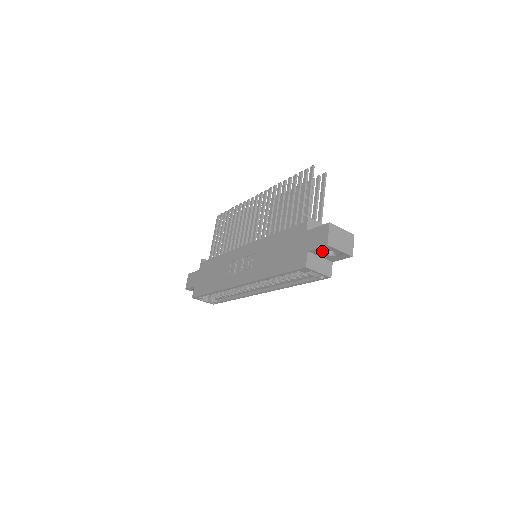
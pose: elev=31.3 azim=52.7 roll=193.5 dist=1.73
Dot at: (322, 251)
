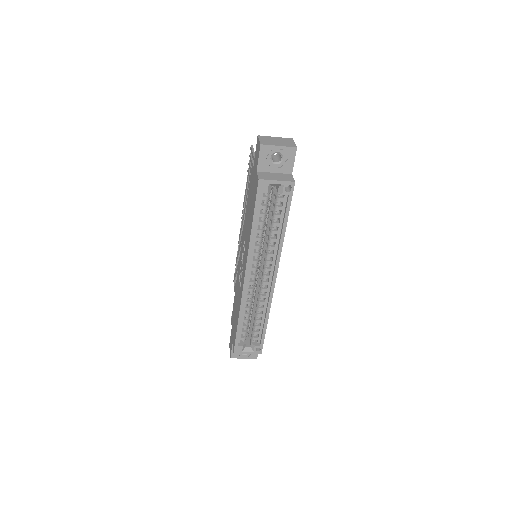
Dot at: (267, 161)
